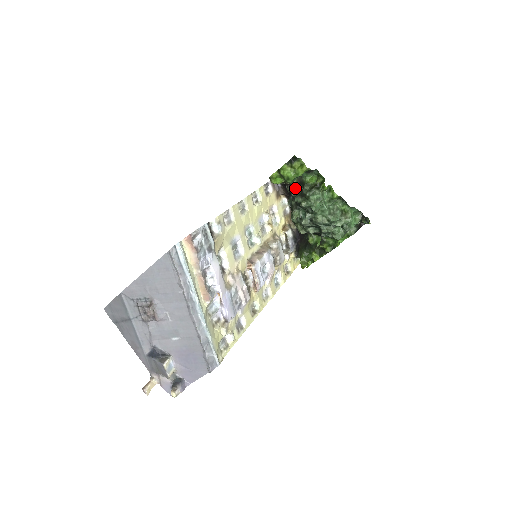
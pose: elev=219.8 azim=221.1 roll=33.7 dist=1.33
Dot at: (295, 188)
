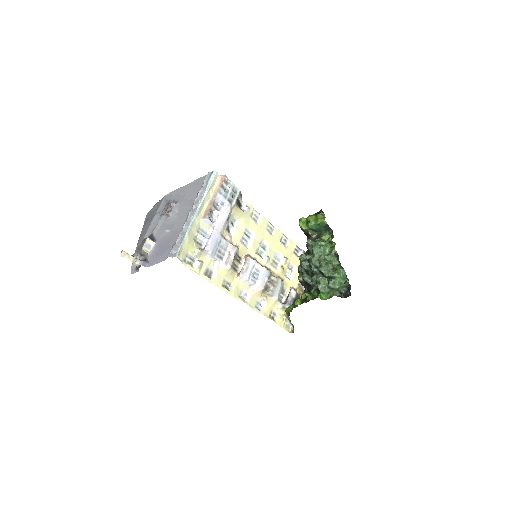
Dot at: occluded
